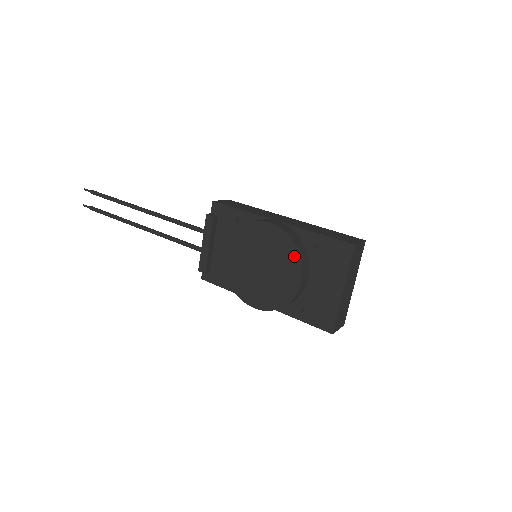
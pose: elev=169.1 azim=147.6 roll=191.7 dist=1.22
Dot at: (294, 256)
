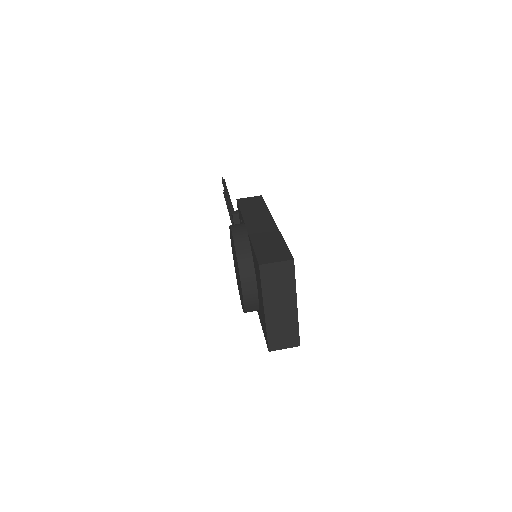
Dot at: (238, 266)
